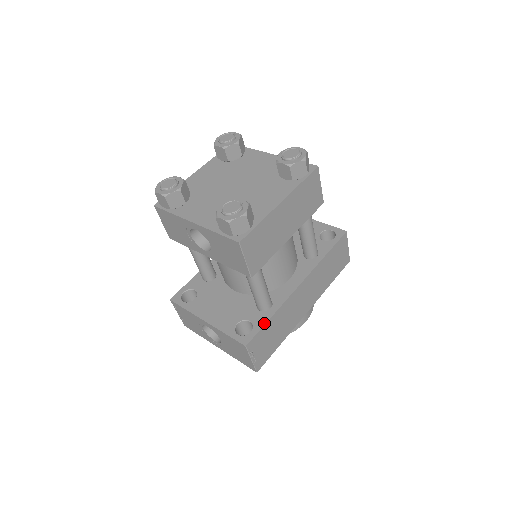
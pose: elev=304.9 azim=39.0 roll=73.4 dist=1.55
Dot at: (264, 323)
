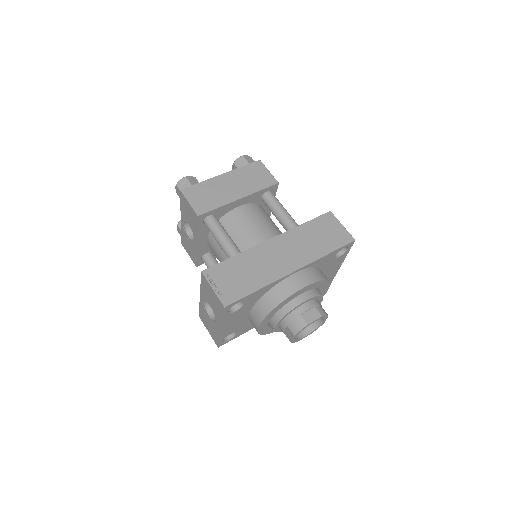
Dot at: (225, 260)
